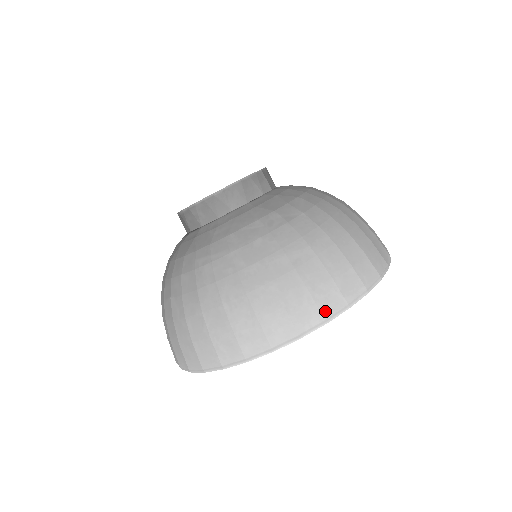
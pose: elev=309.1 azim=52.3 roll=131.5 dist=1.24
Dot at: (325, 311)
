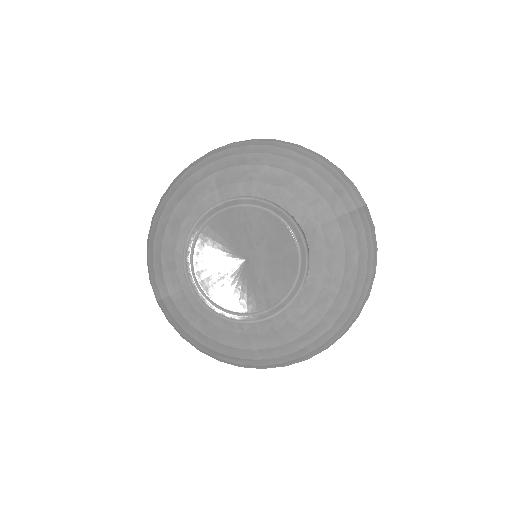
Dot at: occluded
